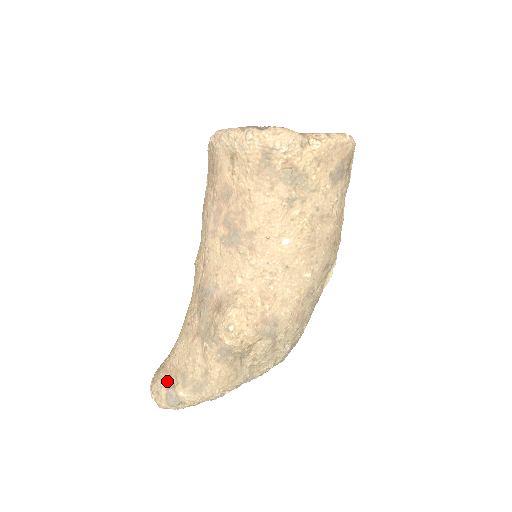
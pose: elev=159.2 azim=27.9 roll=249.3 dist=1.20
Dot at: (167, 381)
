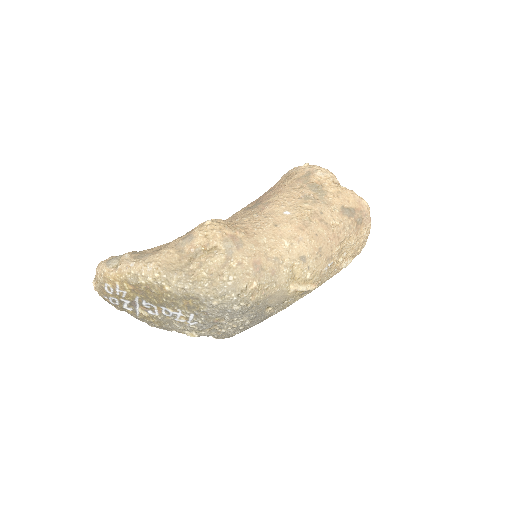
Dot at: occluded
